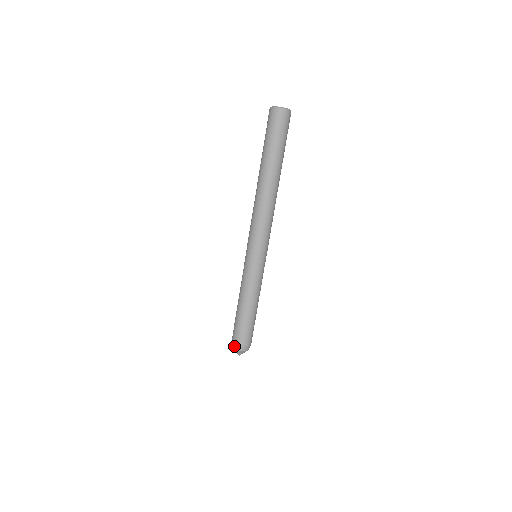
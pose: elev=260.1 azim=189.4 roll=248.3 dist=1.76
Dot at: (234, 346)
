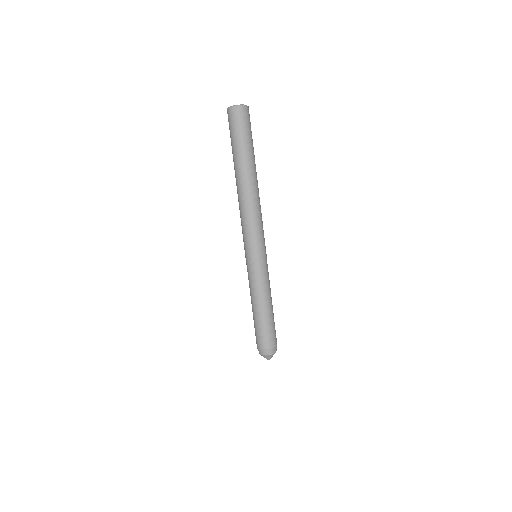
Dot at: occluded
